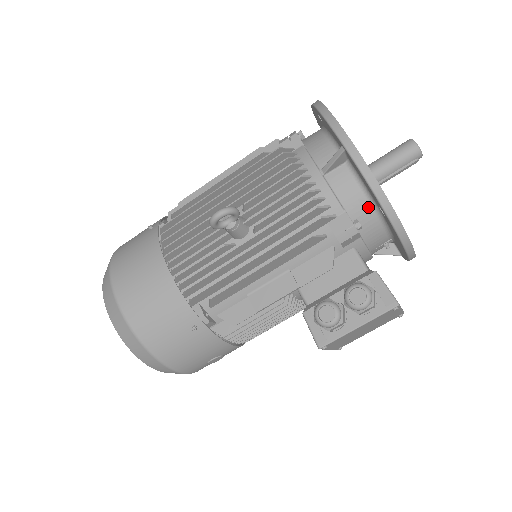
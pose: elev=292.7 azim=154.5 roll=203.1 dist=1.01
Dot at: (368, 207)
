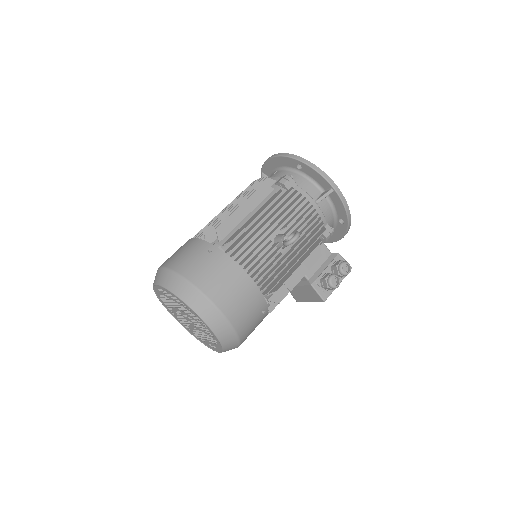
Dot at: (333, 219)
